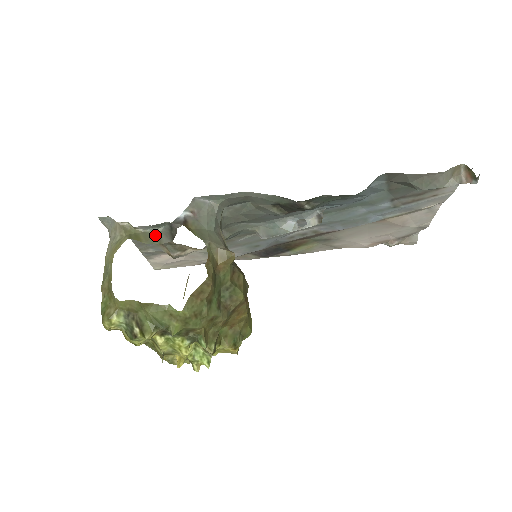
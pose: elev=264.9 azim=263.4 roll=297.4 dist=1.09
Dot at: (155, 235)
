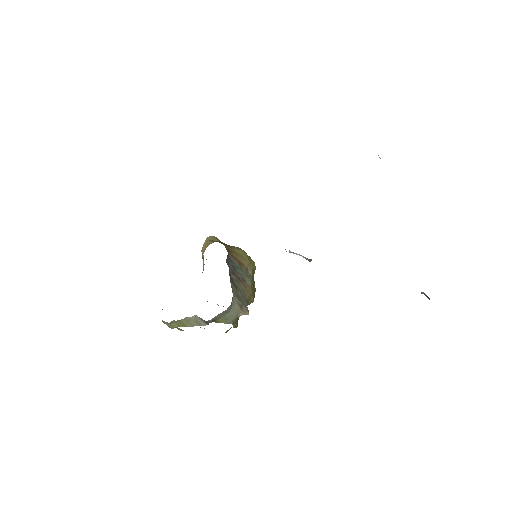
Dot at: (193, 320)
